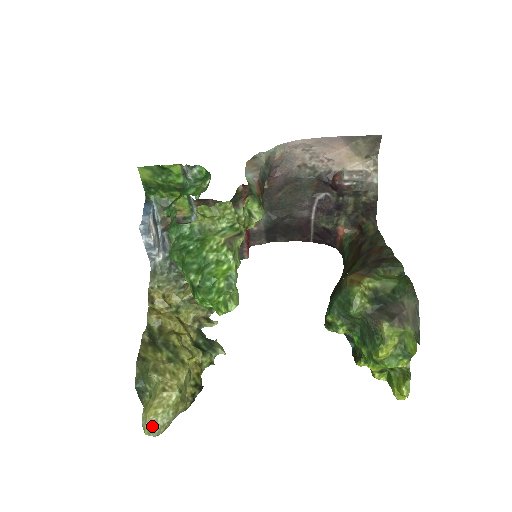
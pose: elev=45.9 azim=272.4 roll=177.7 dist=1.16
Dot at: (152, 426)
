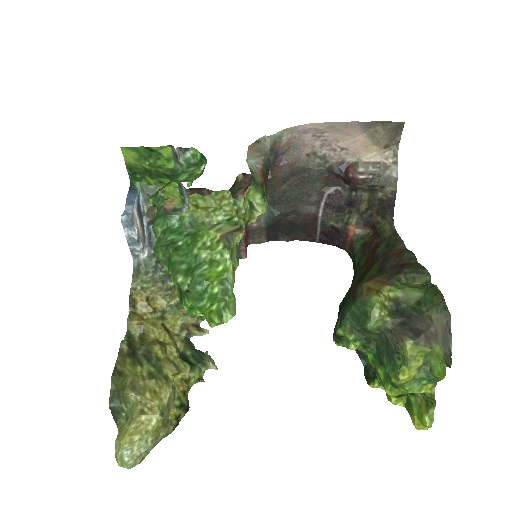
Dot at: (126, 456)
